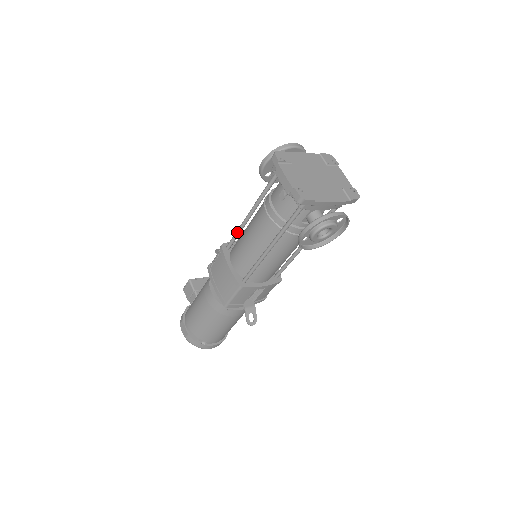
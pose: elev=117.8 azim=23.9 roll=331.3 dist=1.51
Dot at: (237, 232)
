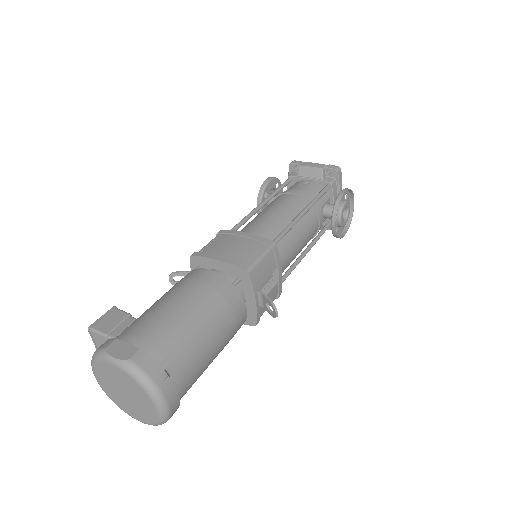
Dot at: (244, 219)
